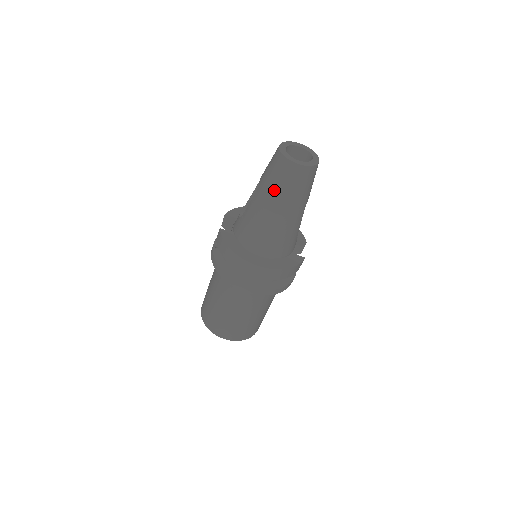
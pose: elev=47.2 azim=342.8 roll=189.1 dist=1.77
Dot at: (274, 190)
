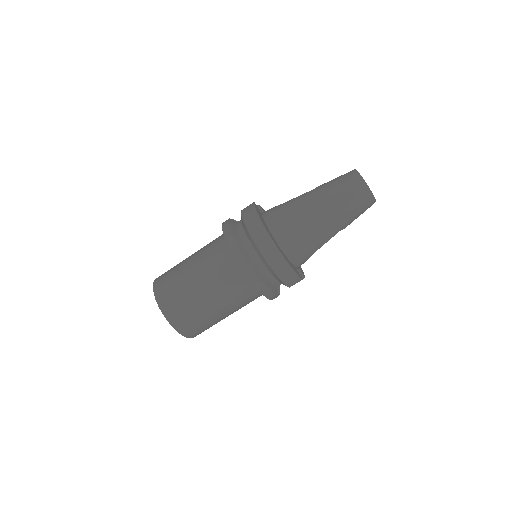
Dot at: (332, 192)
